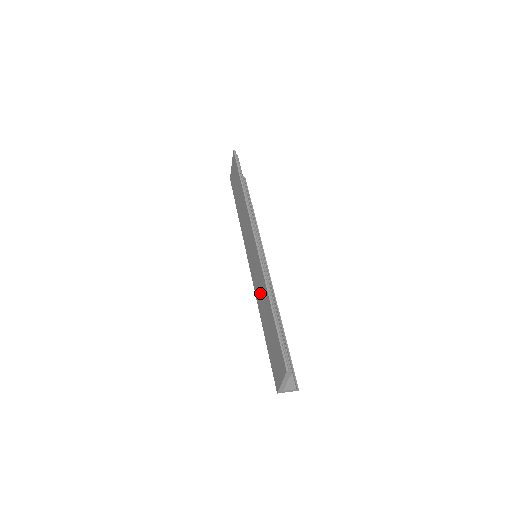
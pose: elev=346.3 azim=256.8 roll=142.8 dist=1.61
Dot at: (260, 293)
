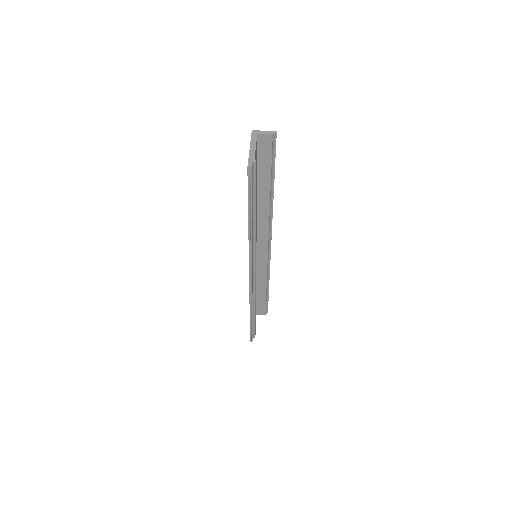
Dot at: occluded
